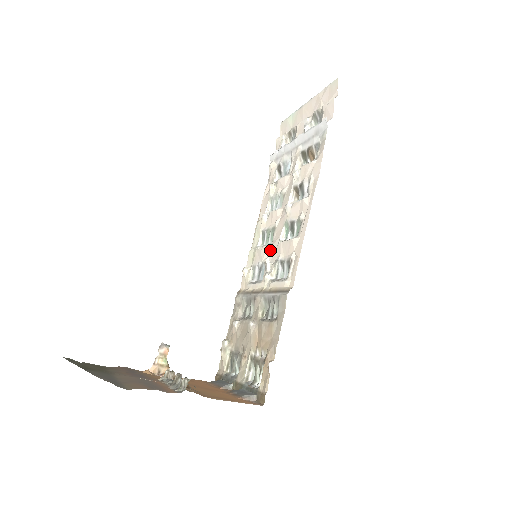
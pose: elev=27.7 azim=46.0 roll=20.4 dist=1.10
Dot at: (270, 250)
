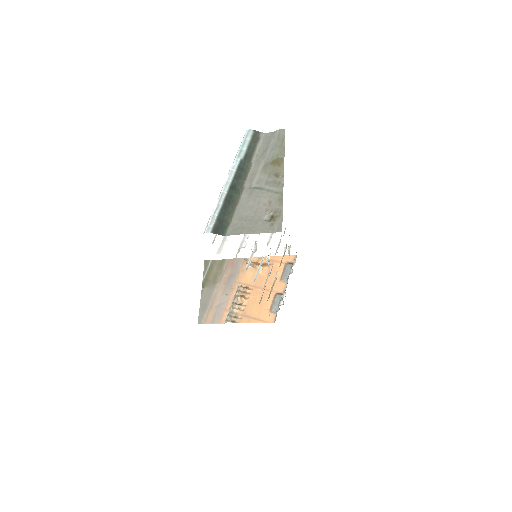
Dot at: occluded
